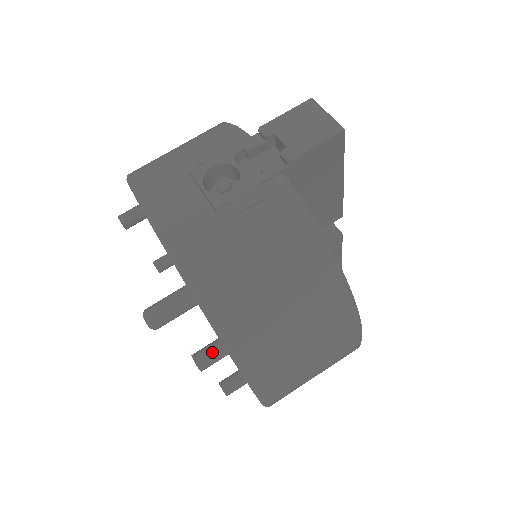
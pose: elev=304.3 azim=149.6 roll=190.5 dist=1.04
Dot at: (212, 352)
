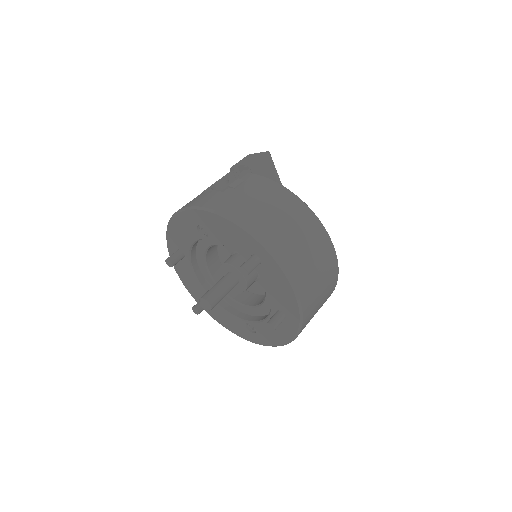
Dot at: (250, 260)
